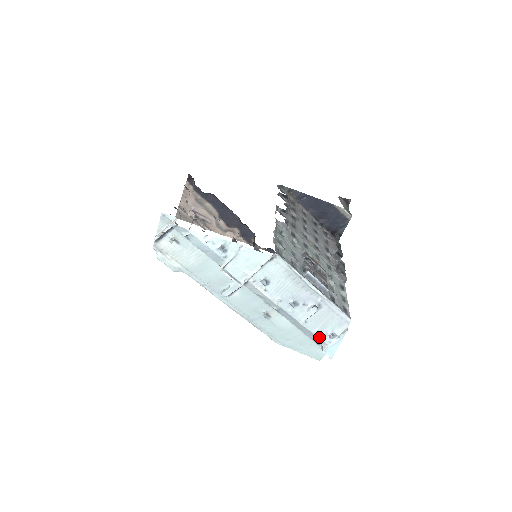
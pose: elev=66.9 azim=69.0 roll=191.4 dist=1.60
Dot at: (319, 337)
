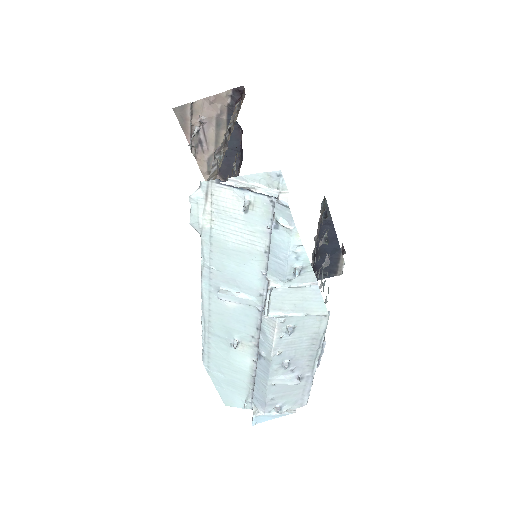
Dot at: (267, 403)
